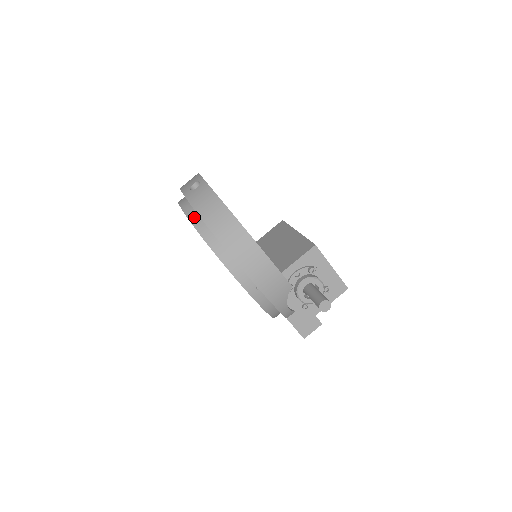
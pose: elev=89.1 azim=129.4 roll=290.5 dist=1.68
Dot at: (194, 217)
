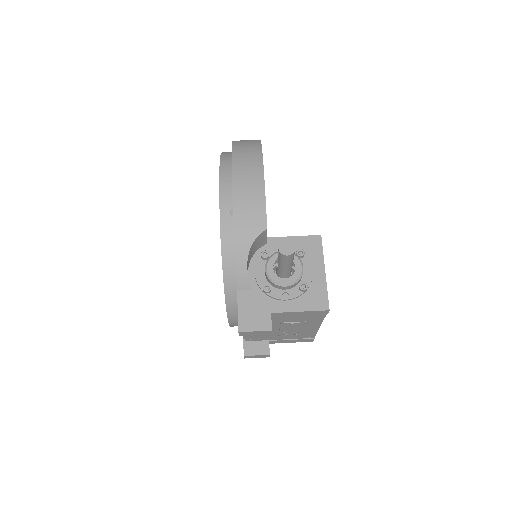
Dot at: occluded
